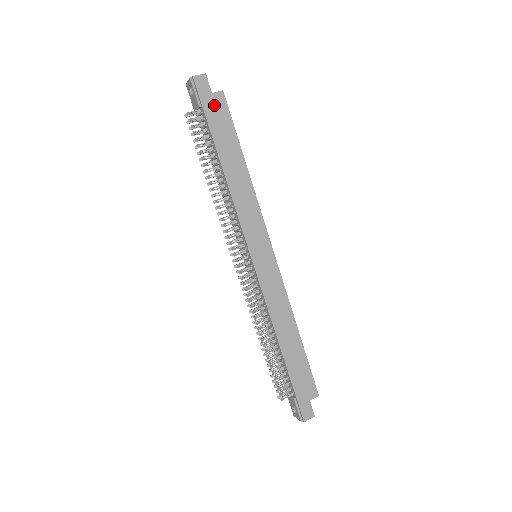
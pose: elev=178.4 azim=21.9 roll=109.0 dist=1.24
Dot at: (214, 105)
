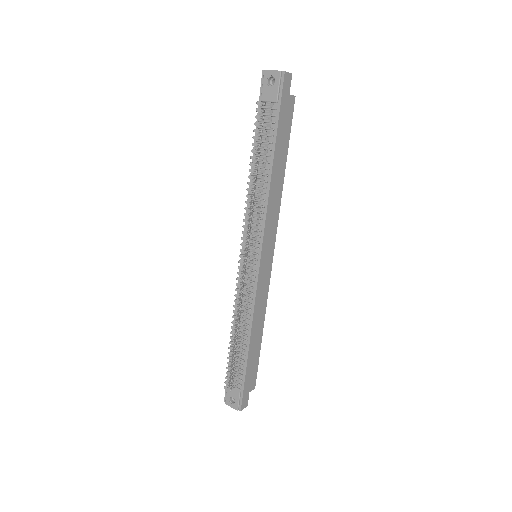
Dot at: (287, 107)
